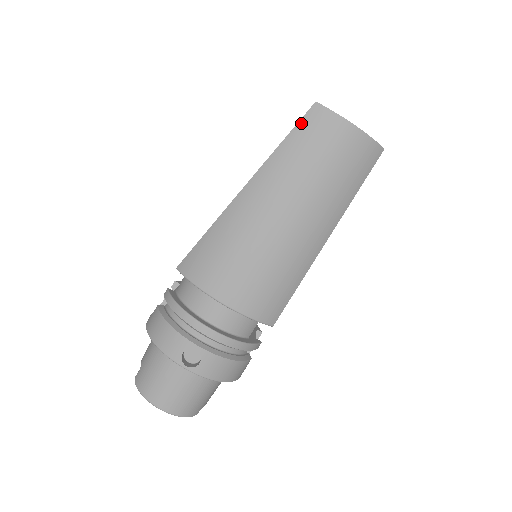
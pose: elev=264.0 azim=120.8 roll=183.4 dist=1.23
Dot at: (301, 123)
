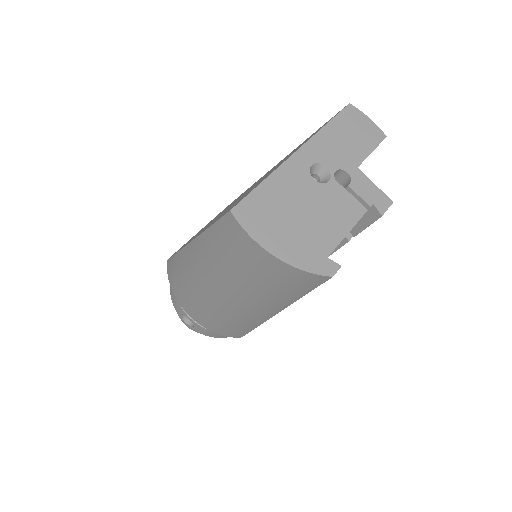
Dot at: (220, 223)
